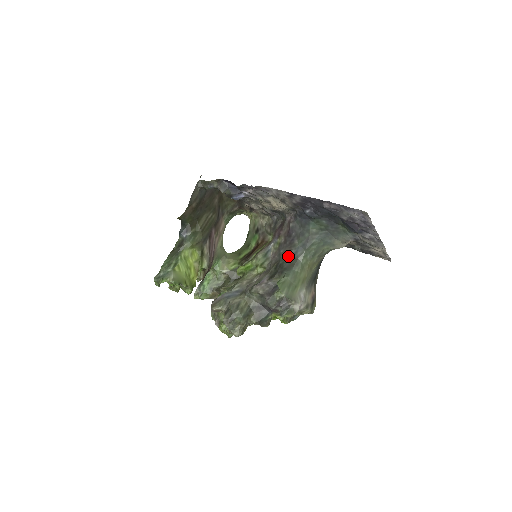
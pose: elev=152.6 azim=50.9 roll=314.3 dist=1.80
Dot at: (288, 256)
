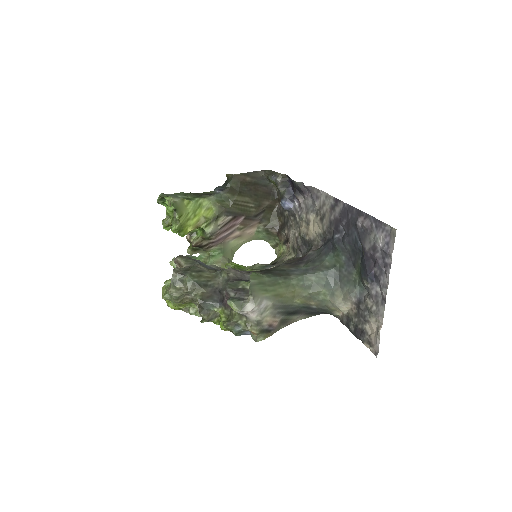
Dot at: (284, 269)
